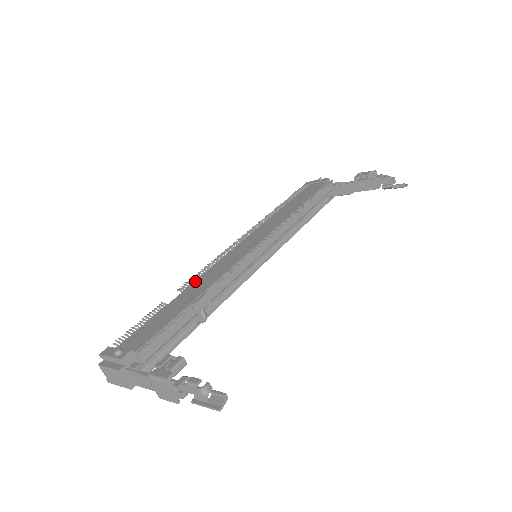
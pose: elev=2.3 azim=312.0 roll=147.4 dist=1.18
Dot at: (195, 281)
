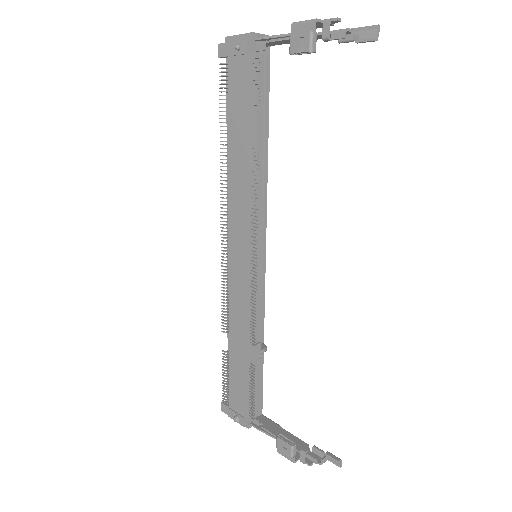
Dot at: (229, 319)
